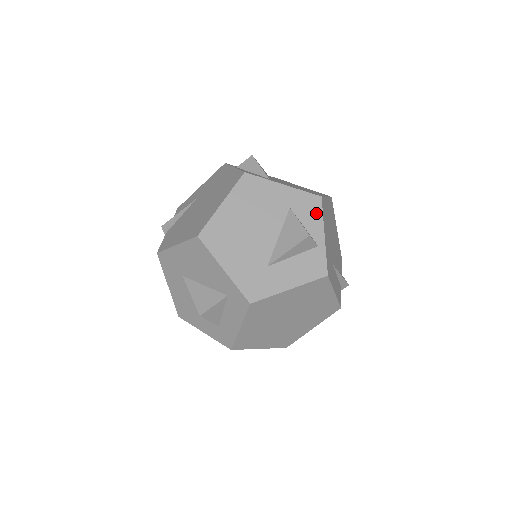
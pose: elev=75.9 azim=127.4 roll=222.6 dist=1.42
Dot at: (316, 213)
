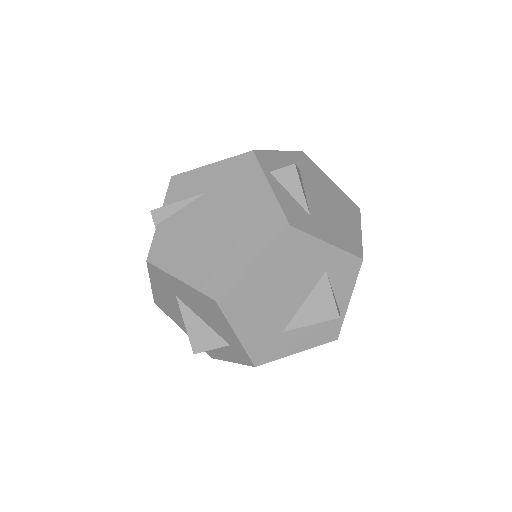
Dot at: (351, 277)
